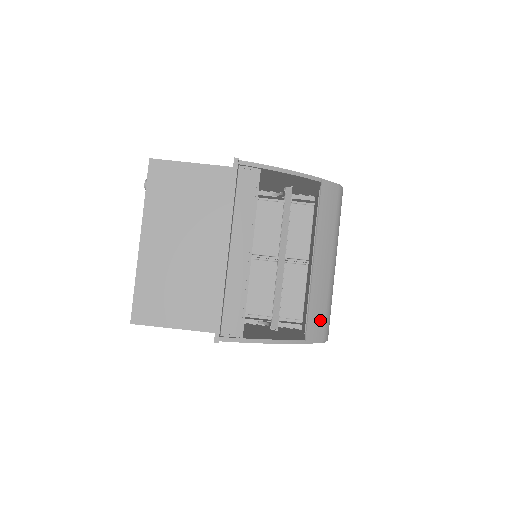
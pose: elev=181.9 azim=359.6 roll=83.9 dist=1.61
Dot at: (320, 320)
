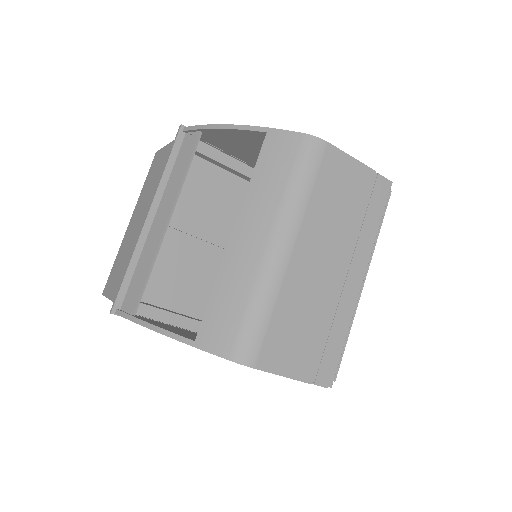
Dot at: (228, 321)
